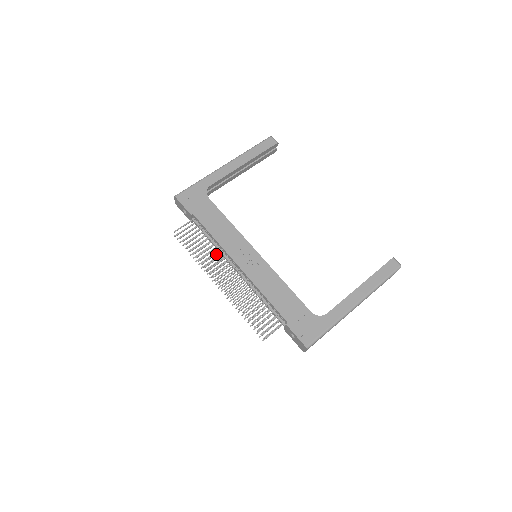
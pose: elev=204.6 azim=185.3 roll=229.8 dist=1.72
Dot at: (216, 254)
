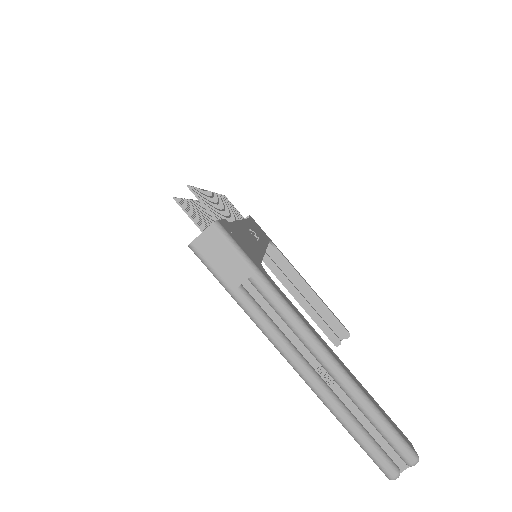
Dot at: occluded
